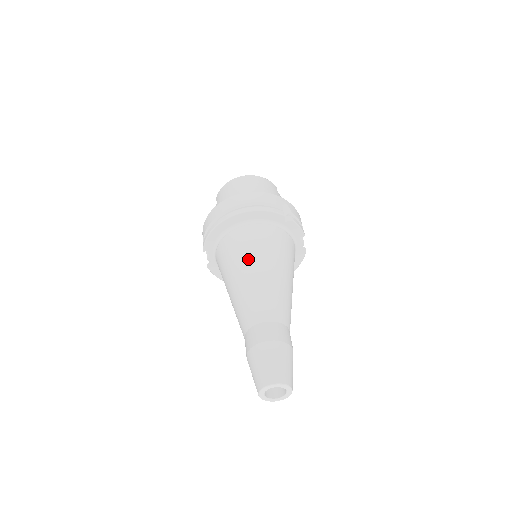
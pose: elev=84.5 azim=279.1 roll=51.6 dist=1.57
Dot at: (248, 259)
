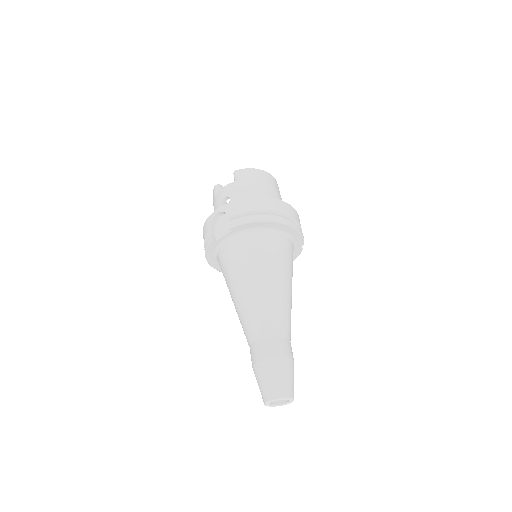
Dot at: (281, 270)
